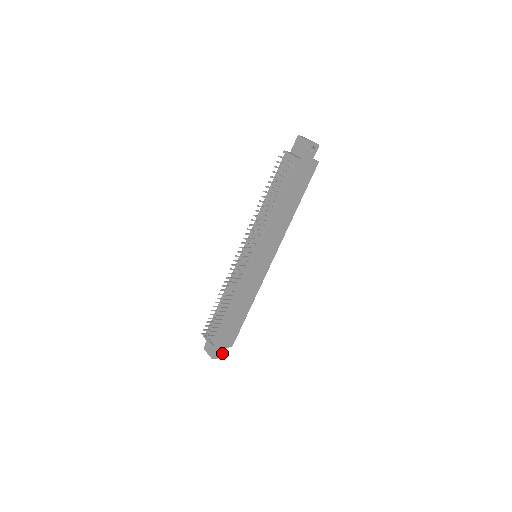
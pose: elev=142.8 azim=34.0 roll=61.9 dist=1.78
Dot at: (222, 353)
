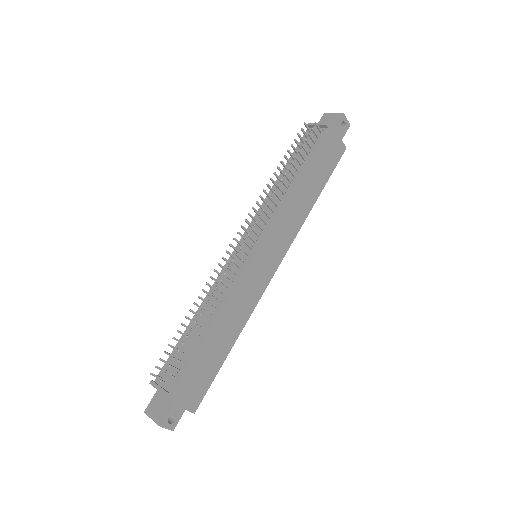
Dot at: (177, 420)
